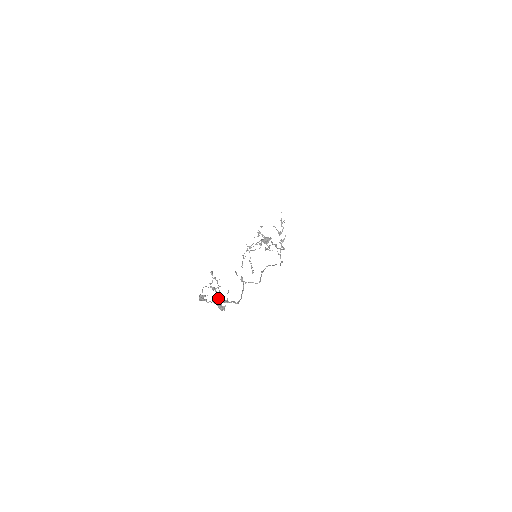
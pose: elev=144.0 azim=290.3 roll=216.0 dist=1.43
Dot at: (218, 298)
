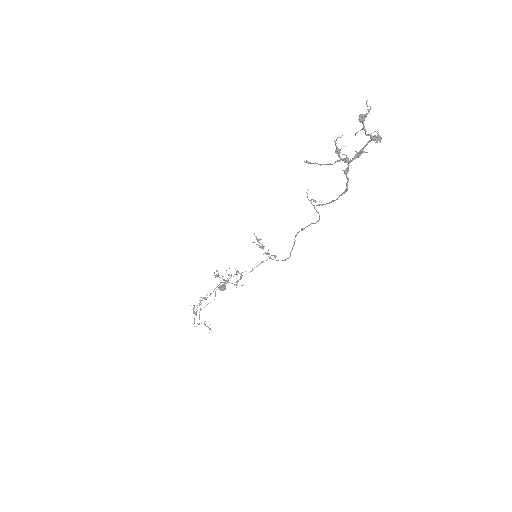
Dot at: (346, 159)
